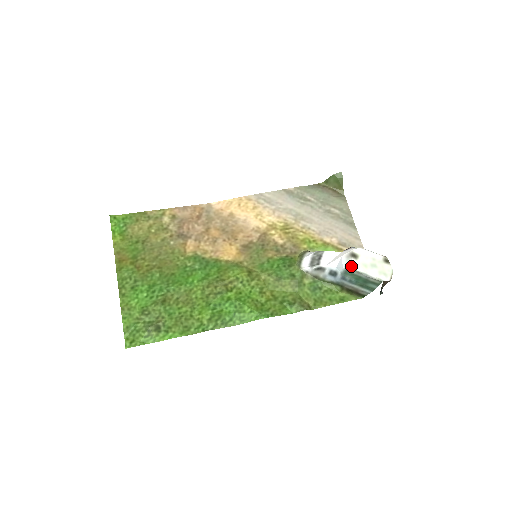
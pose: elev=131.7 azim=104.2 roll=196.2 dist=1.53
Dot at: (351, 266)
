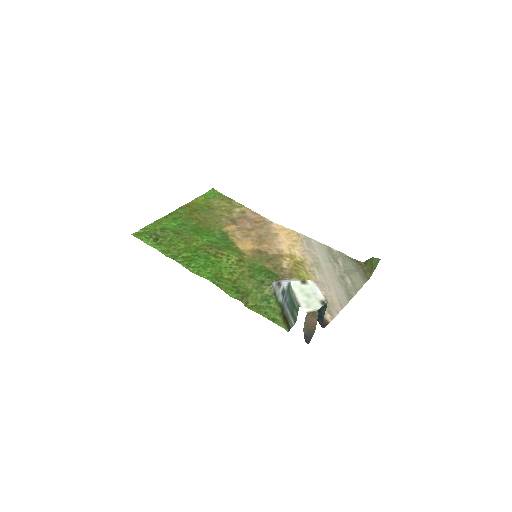
Dot at: (291, 282)
